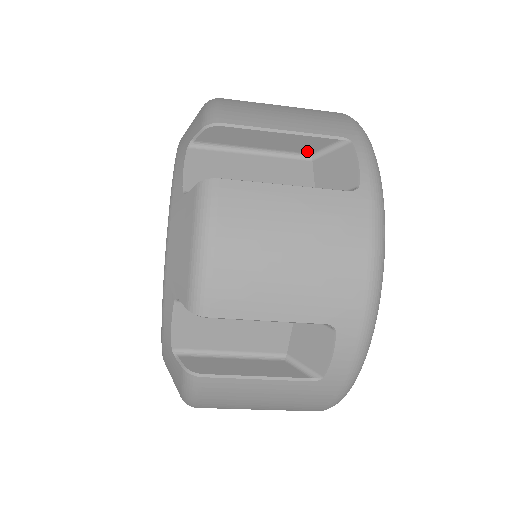
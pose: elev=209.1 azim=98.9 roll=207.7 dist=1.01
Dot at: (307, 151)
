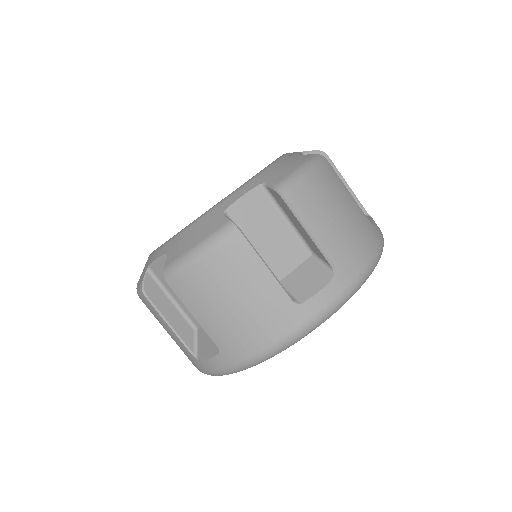
Dot at: occluded
